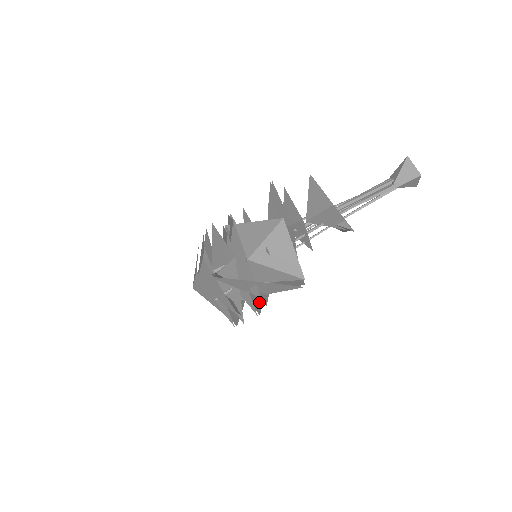
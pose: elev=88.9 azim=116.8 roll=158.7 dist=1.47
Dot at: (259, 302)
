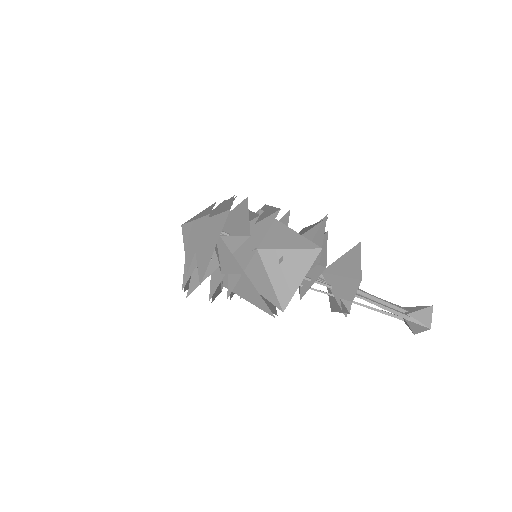
Dot at: (216, 293)
